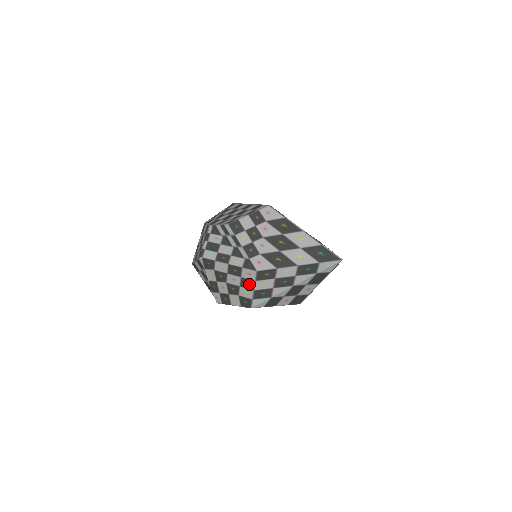
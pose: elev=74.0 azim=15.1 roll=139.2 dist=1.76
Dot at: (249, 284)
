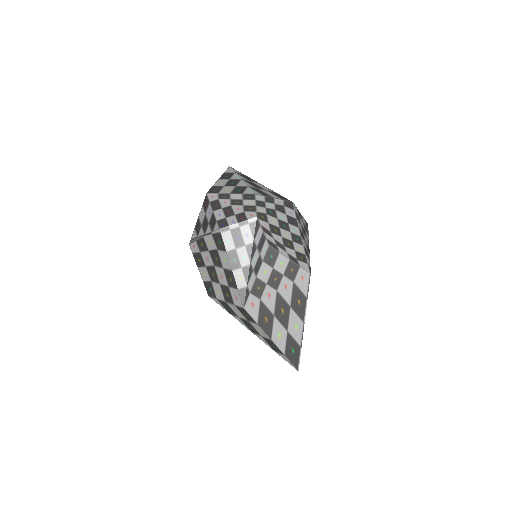
Dot at: (228, 296)
